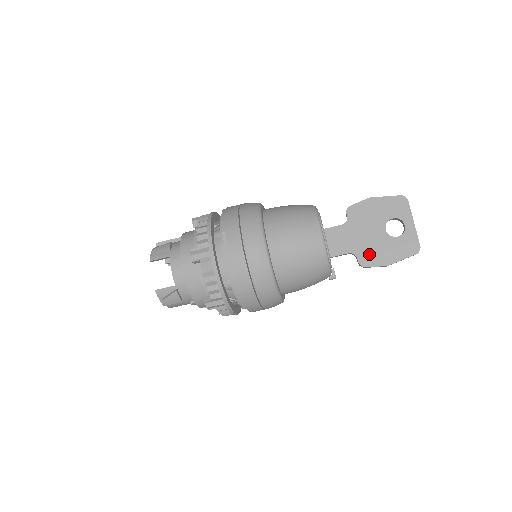
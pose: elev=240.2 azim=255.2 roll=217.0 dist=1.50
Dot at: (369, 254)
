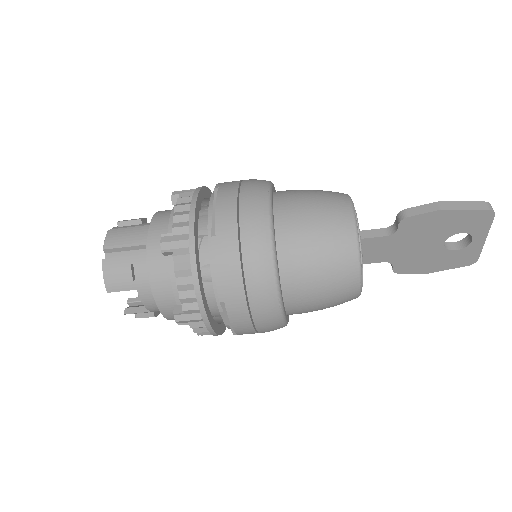
Dot at: (410, 264)
